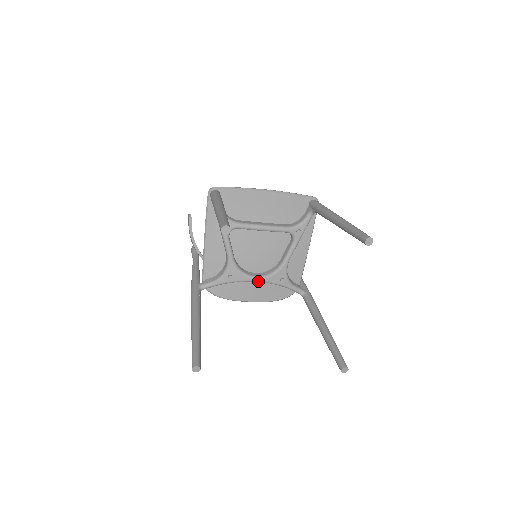
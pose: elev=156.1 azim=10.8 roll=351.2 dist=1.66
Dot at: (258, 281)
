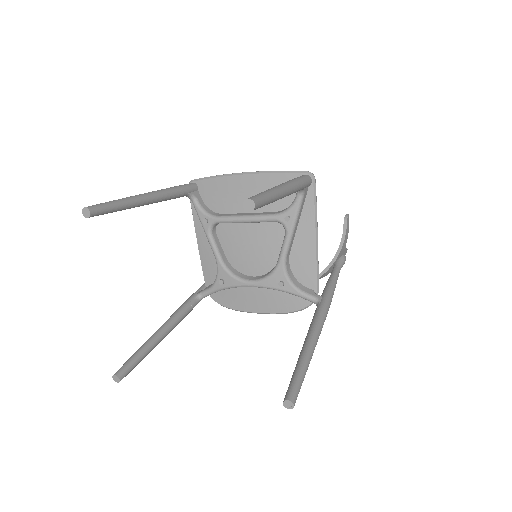
Dot at: (253, 286)
